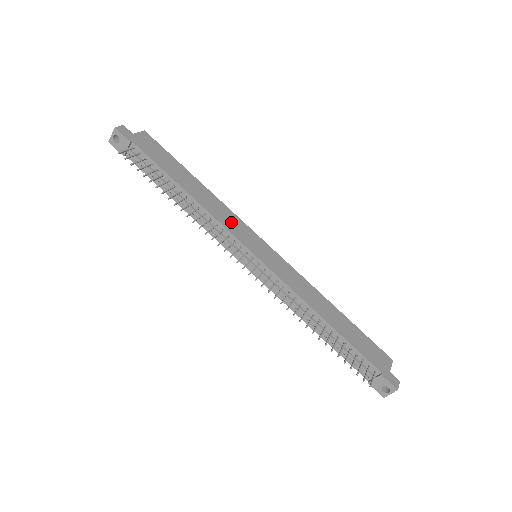
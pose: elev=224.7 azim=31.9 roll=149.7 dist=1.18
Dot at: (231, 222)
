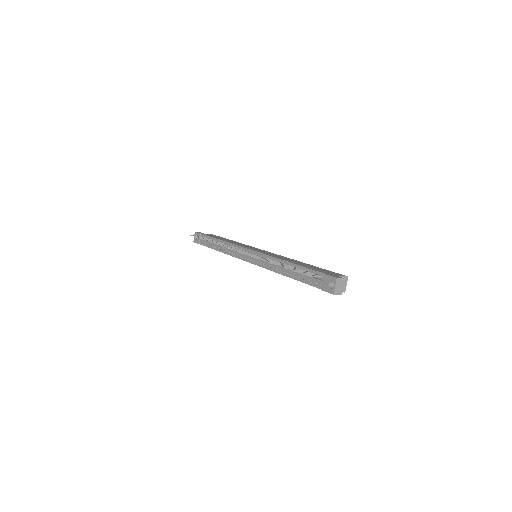
Dot at: occluded
